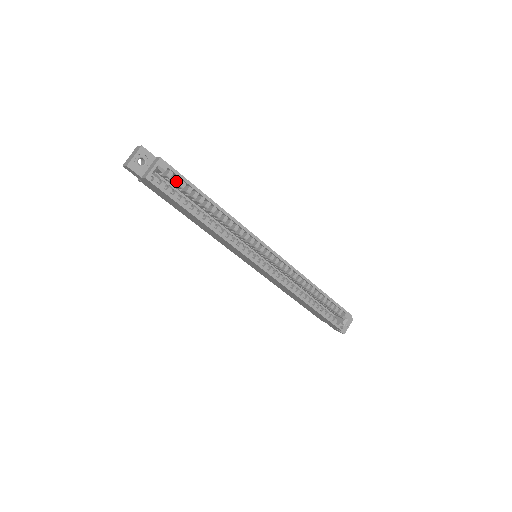
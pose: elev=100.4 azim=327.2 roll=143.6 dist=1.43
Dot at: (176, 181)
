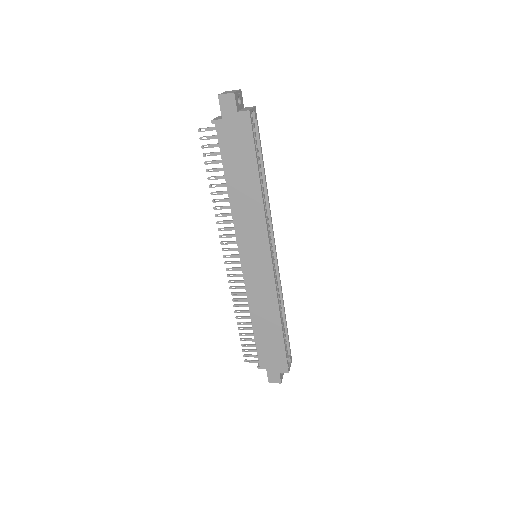
Dot at: (255, 135)
